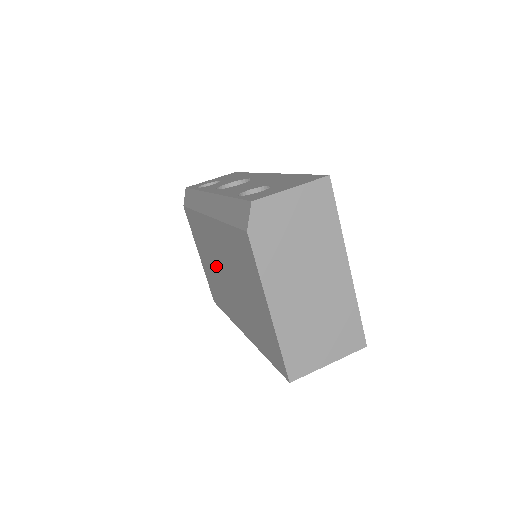
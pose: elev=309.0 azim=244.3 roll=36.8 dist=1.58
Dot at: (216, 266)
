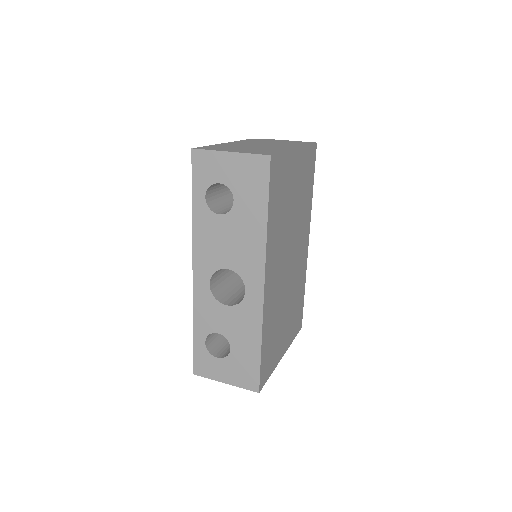
Dot at: occluded
